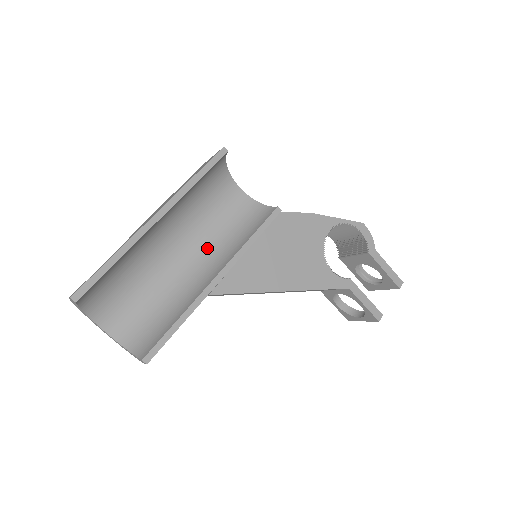
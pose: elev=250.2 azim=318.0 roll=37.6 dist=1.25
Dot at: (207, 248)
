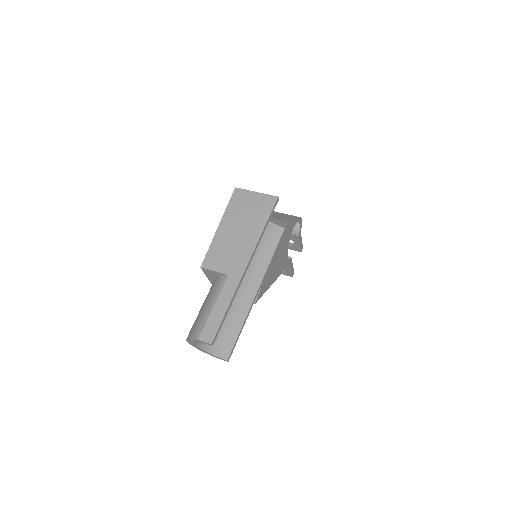
Dot at: occluded
